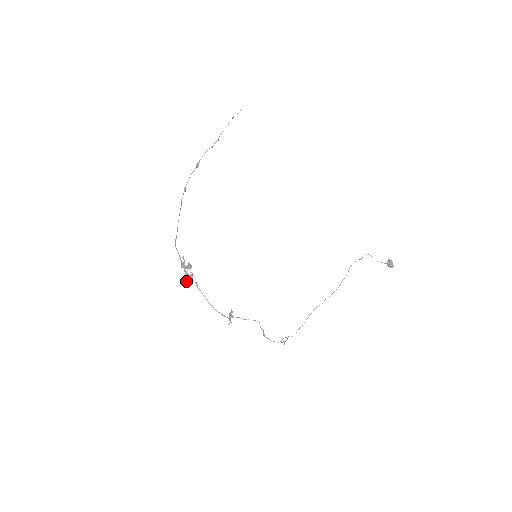
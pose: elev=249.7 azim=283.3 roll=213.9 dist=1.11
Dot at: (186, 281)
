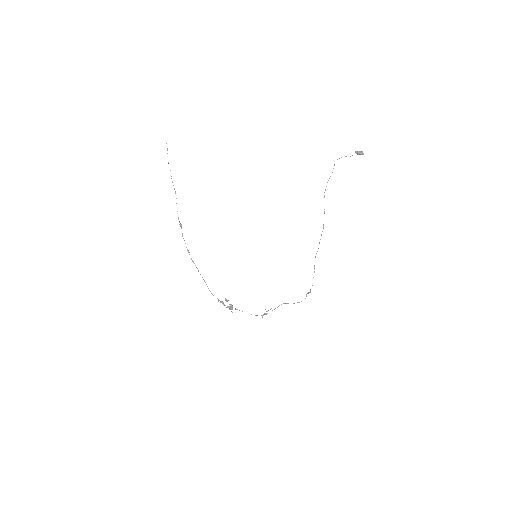
Dot at: (231, 311)
